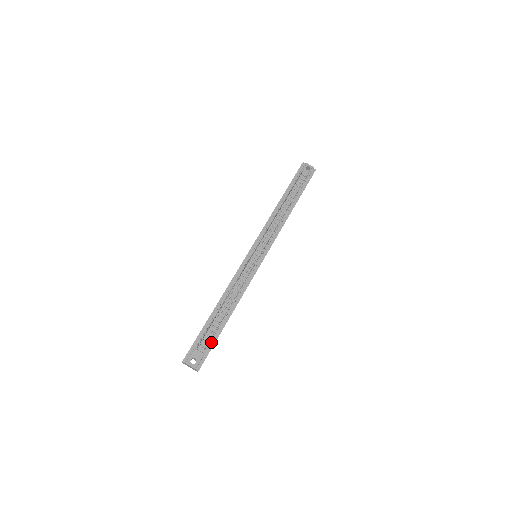
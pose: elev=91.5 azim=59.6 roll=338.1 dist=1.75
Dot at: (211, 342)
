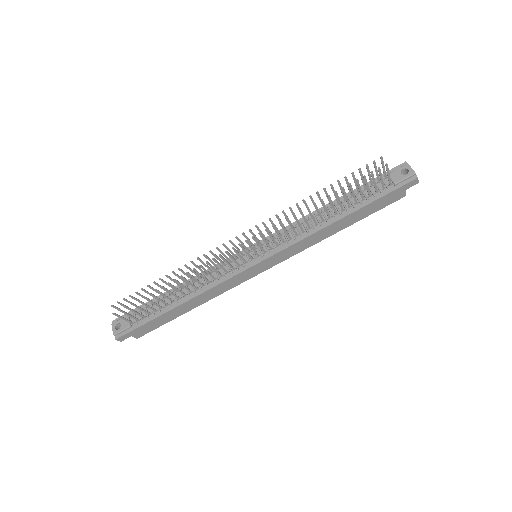
Dot at: (145, 319)
